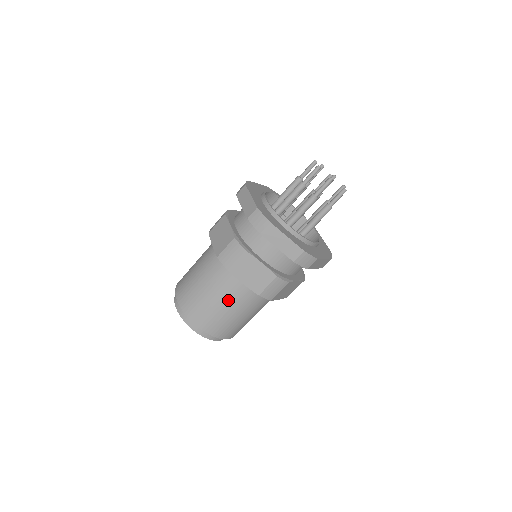
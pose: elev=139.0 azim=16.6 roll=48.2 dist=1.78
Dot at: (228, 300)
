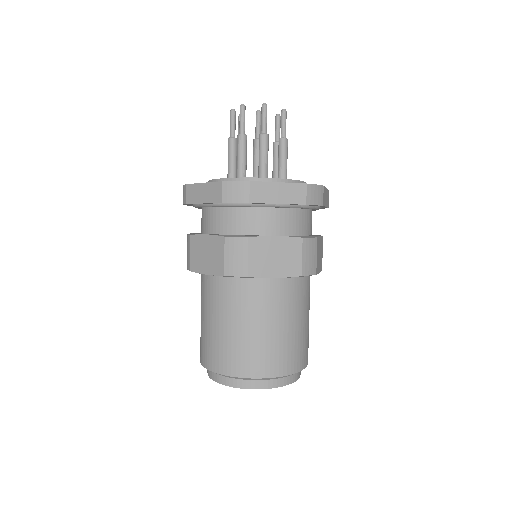
Dot at: (274, 315)
